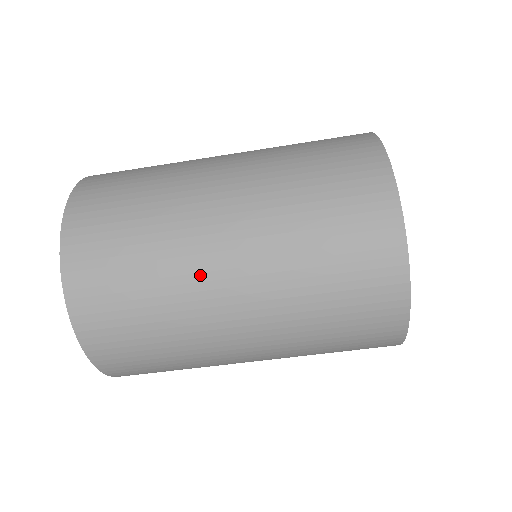
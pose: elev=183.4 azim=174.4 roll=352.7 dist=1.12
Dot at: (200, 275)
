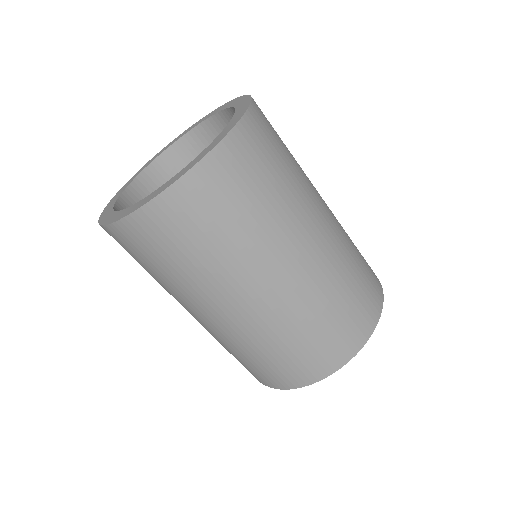
Dot at: (313, 190)
